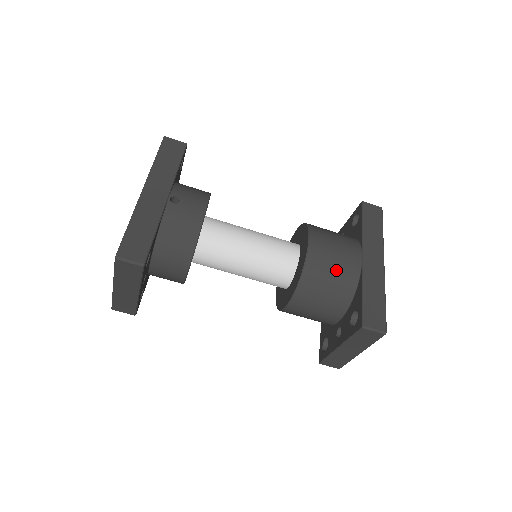
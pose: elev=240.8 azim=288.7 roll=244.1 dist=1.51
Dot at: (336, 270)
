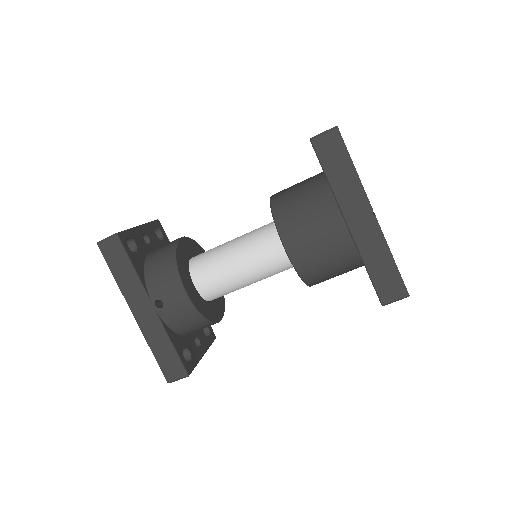
Dot at: (329, 257)
